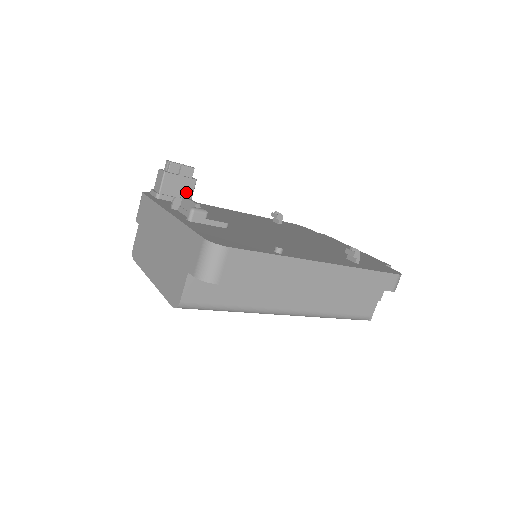
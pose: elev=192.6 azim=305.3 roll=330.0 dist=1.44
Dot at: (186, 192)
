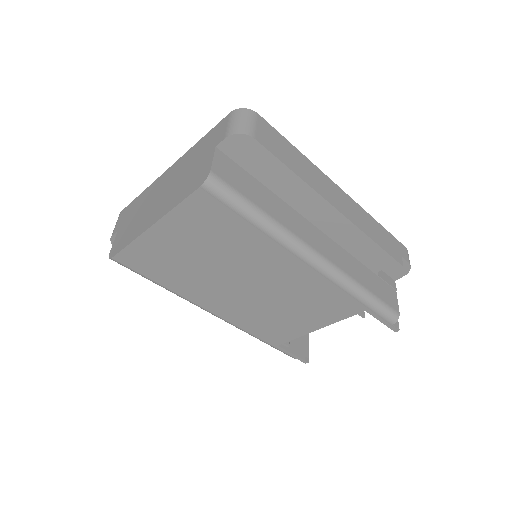
Dot at: occluded
